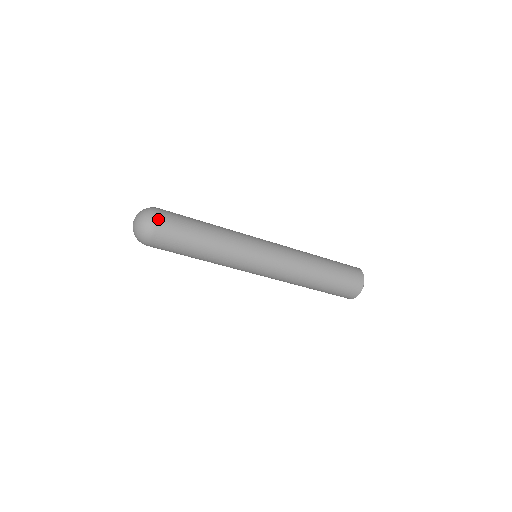
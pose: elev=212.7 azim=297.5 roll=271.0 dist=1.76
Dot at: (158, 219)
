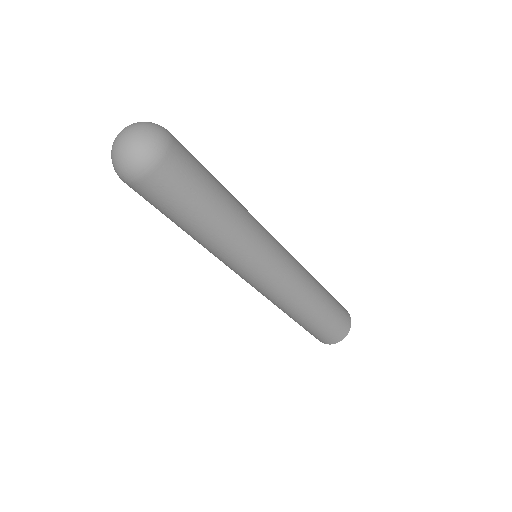
Dot at: (172, 140)
